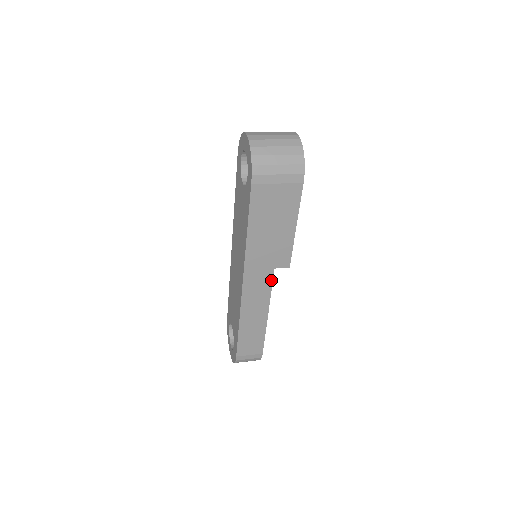
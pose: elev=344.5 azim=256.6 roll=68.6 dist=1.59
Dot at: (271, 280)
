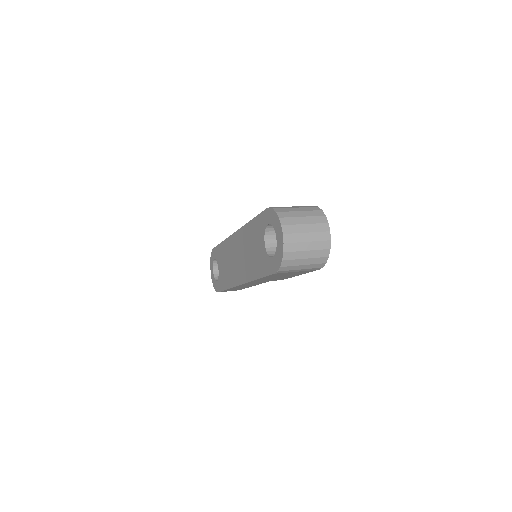
Dot at: (264, 282)
